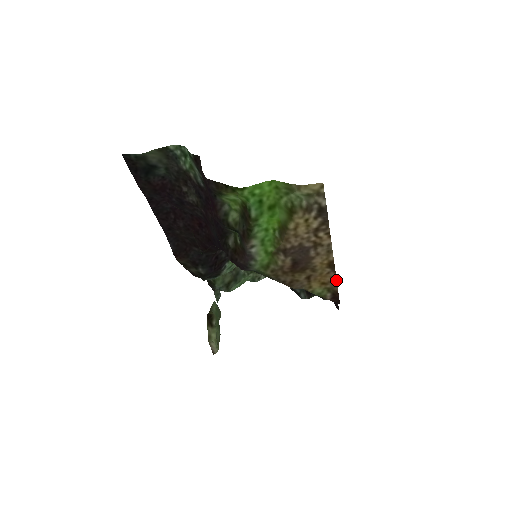
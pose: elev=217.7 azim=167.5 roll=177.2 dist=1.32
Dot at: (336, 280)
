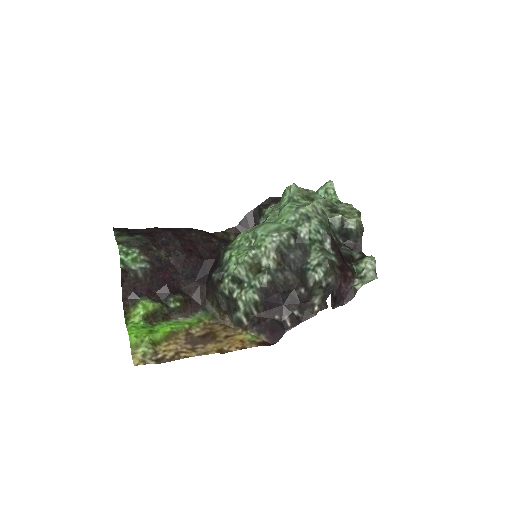
Dot at: occluded
